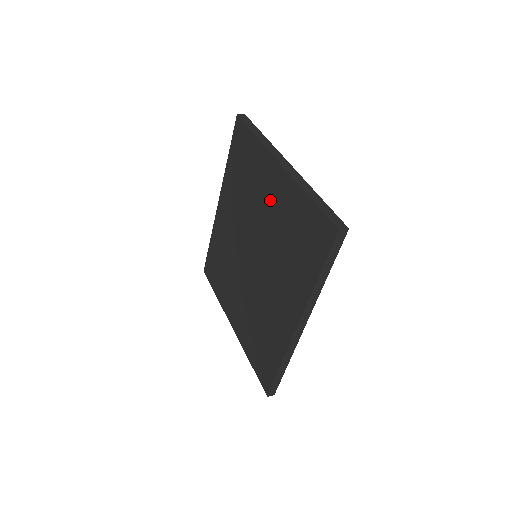
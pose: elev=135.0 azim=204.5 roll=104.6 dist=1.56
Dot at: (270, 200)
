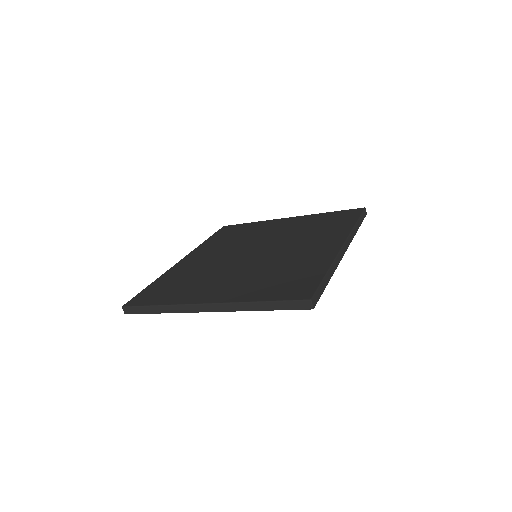
Dot at: (280, 228)
